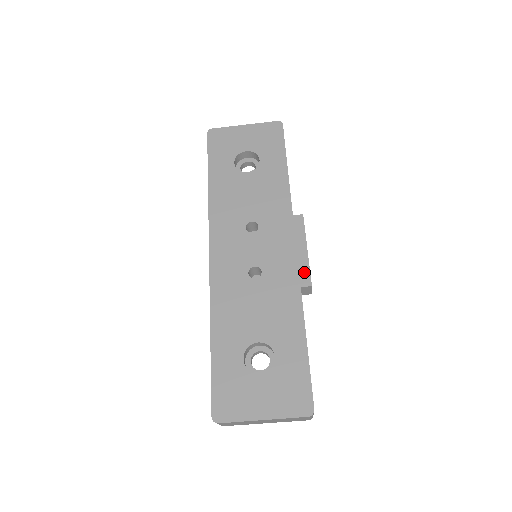
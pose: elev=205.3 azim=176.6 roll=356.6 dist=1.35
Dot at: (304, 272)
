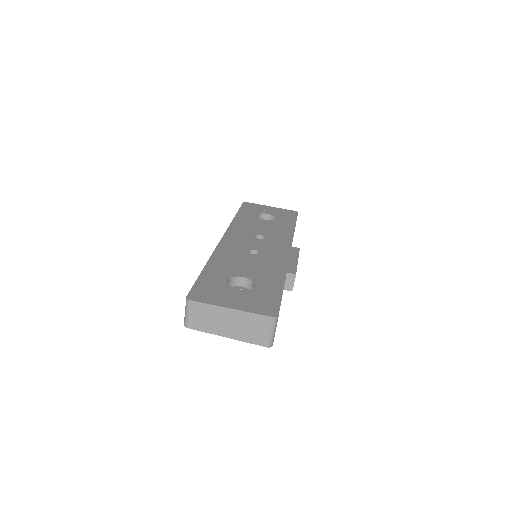
Dot at: (292, 268)
